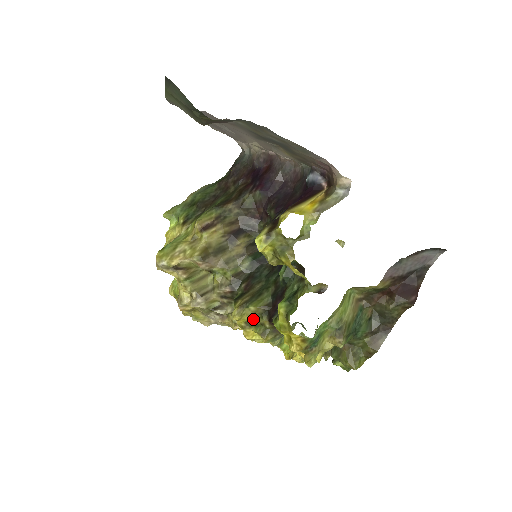
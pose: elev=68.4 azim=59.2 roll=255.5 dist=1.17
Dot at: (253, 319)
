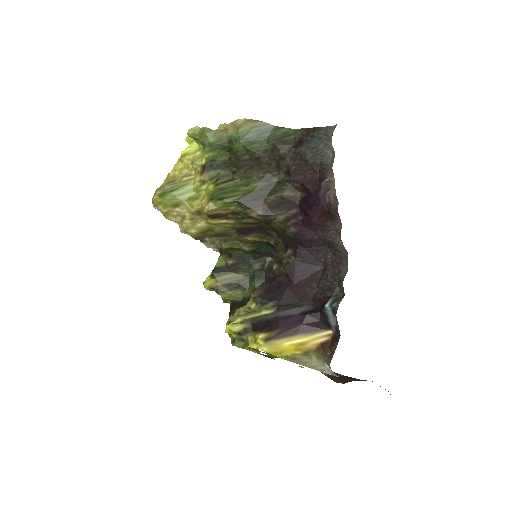
Dot at: occluded
